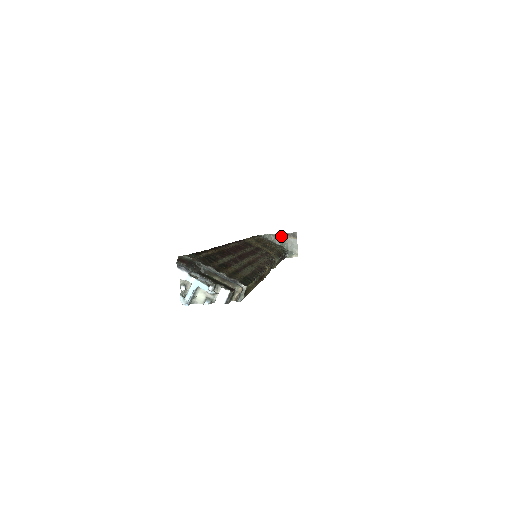
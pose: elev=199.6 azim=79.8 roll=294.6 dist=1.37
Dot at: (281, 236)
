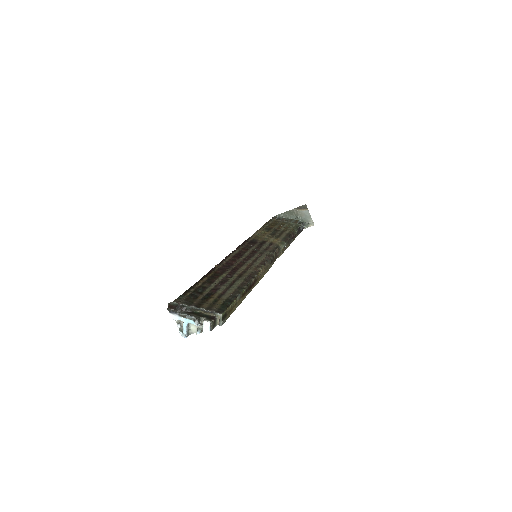
Dot at: (294, 211)
